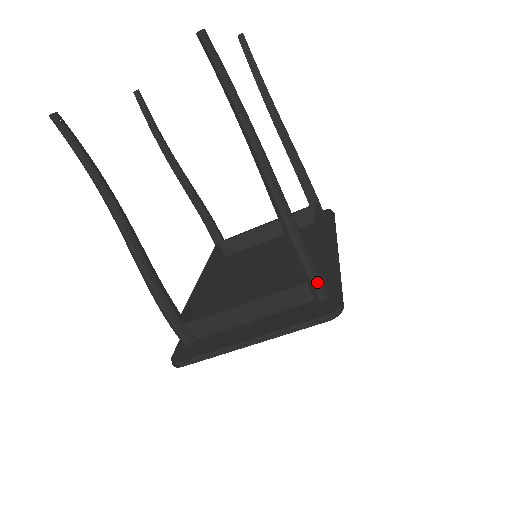
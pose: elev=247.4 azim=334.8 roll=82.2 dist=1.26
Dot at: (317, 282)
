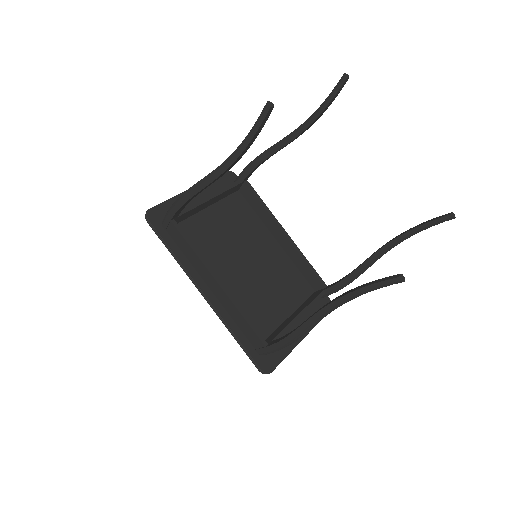
Dot at: occluded
